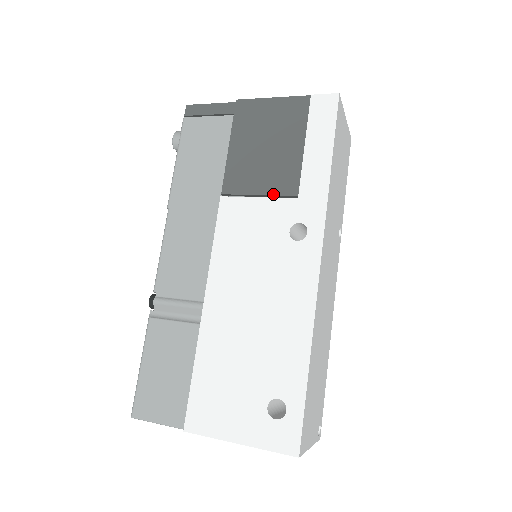
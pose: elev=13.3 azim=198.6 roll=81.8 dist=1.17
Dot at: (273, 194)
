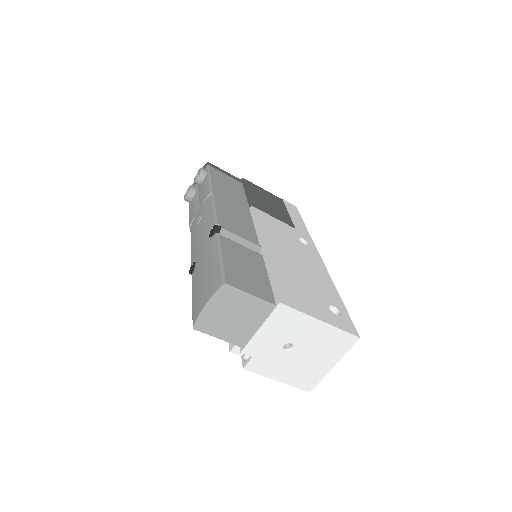
Dot at: (282, 221)
